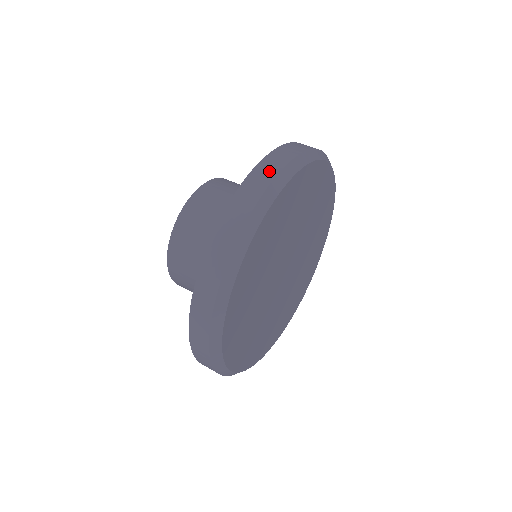
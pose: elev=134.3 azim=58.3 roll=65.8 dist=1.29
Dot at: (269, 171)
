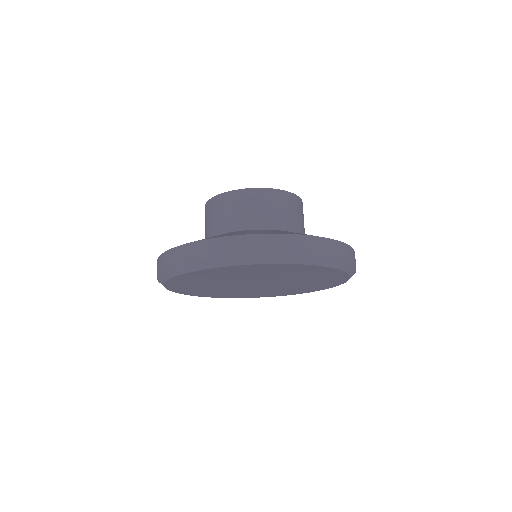
Dot at: (259, 247)
